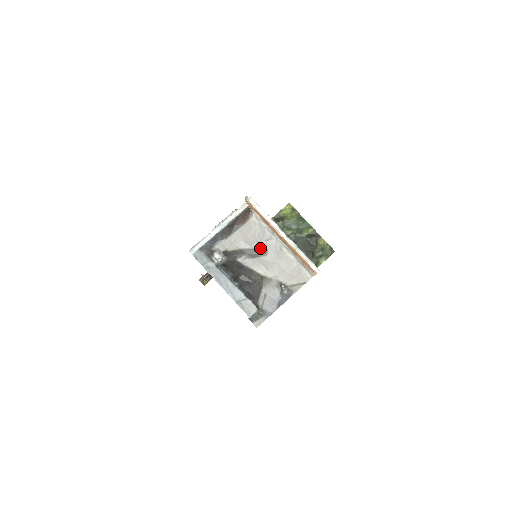
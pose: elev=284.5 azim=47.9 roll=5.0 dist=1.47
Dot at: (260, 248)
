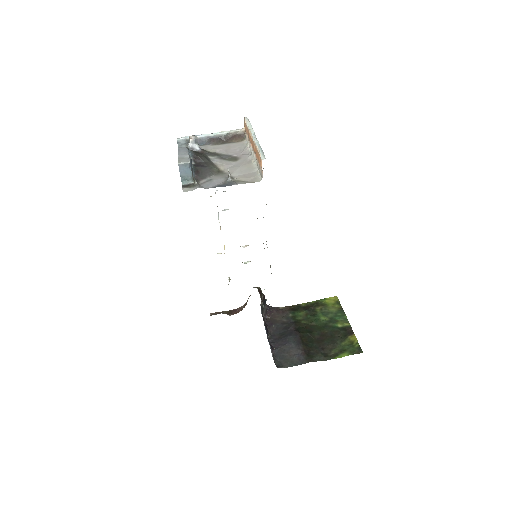
Dot at: (234, 157)
